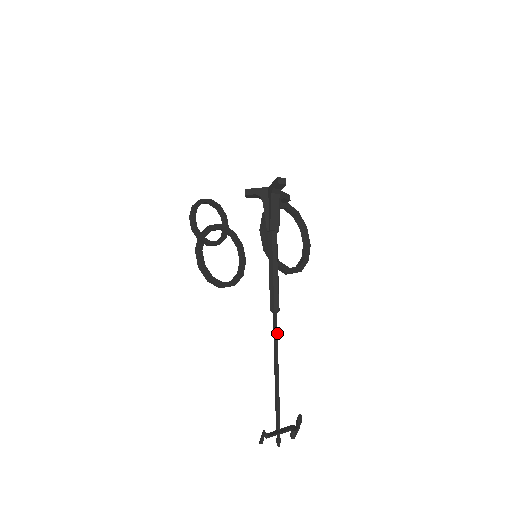
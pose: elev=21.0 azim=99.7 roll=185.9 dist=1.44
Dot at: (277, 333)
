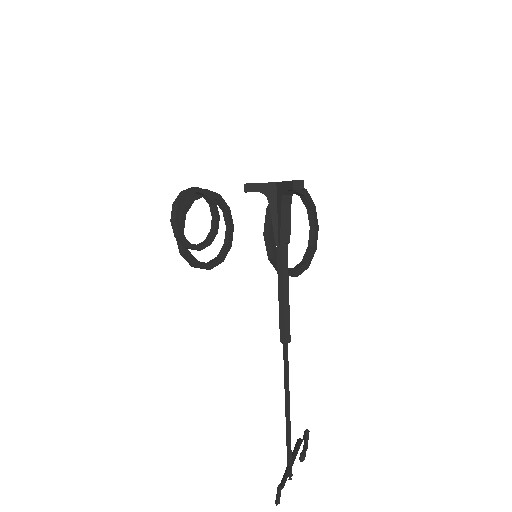
Dot at: (288, 366)
